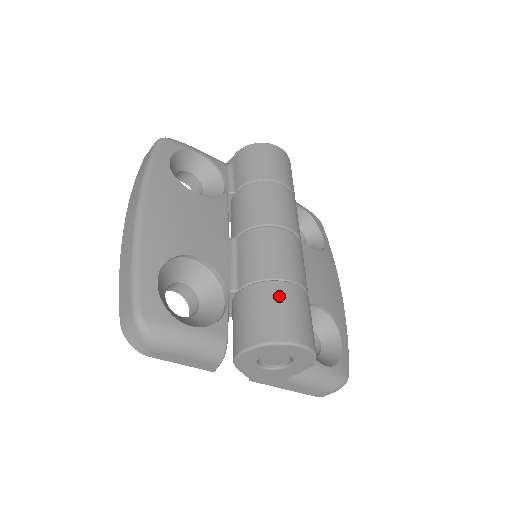
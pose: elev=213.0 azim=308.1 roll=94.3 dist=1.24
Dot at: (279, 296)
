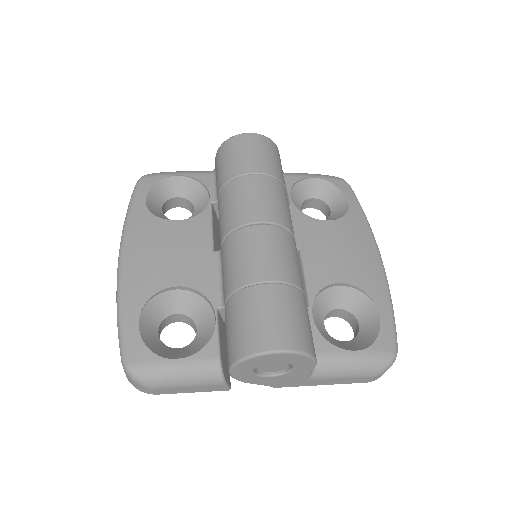
Dot at: (251, 303)
